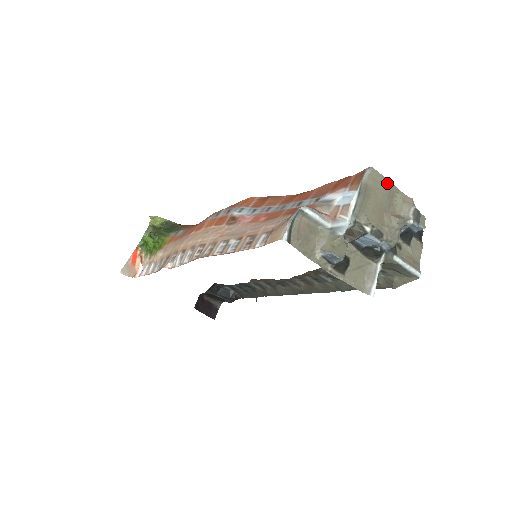
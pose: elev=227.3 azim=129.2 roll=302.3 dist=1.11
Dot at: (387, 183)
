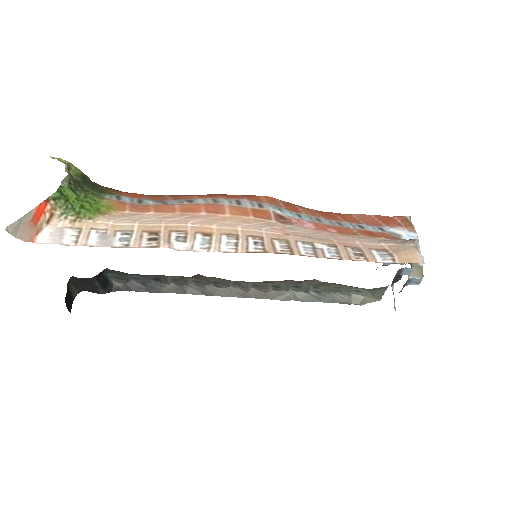
Dot at: occluded
